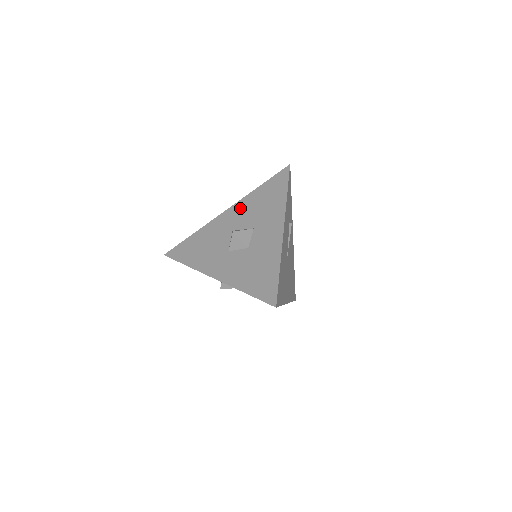
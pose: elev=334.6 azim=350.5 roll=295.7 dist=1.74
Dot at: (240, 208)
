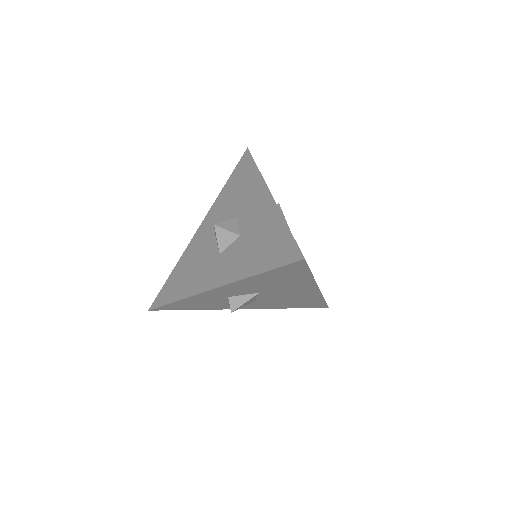
Dot at: (214, 213)
